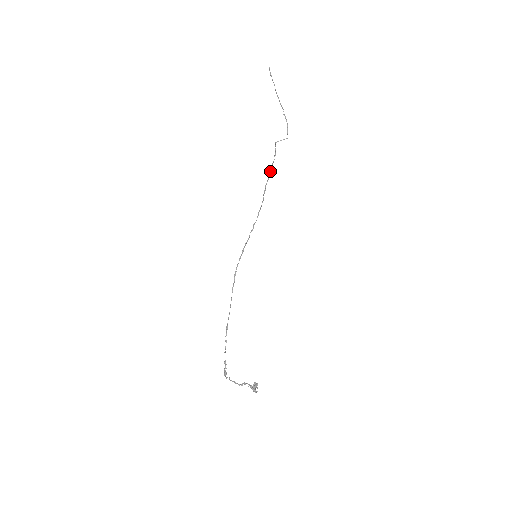
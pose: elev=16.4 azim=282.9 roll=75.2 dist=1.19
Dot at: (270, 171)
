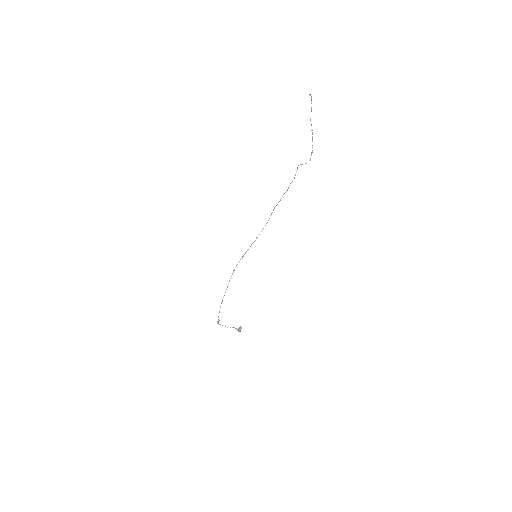
Dot at: (285, 192)
